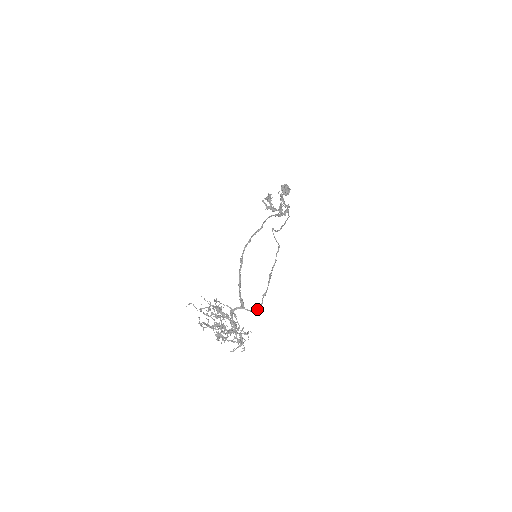
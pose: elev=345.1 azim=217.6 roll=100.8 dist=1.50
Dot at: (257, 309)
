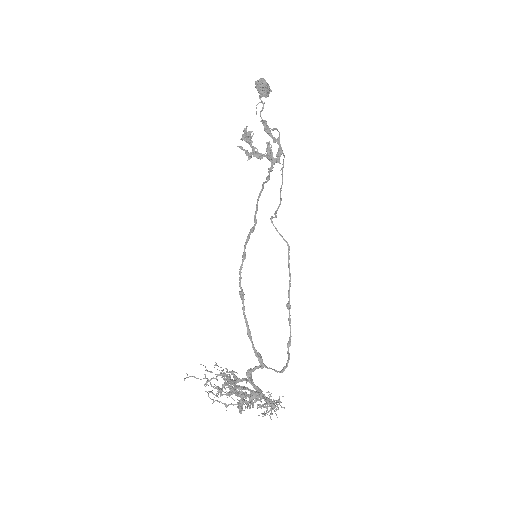
Dot at: (284, 370)
